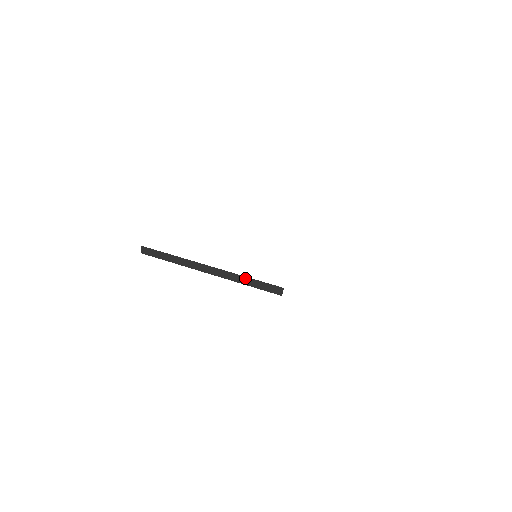
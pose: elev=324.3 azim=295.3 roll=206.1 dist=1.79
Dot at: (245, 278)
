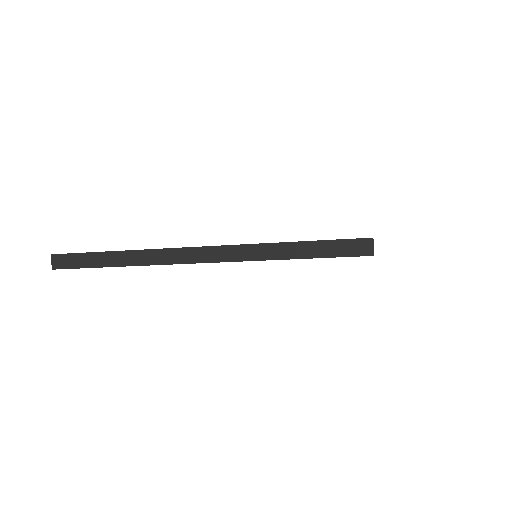
Dot at: (283, 245)
